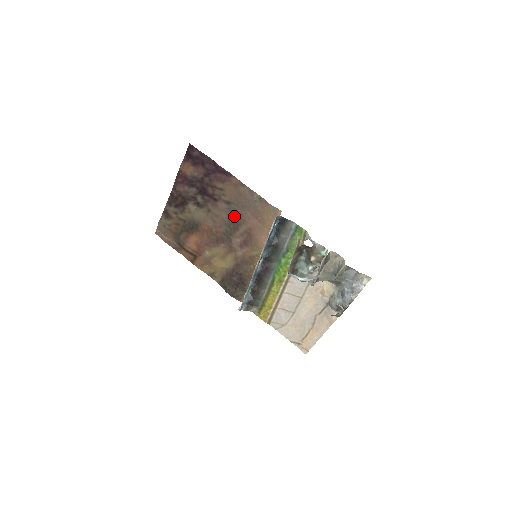
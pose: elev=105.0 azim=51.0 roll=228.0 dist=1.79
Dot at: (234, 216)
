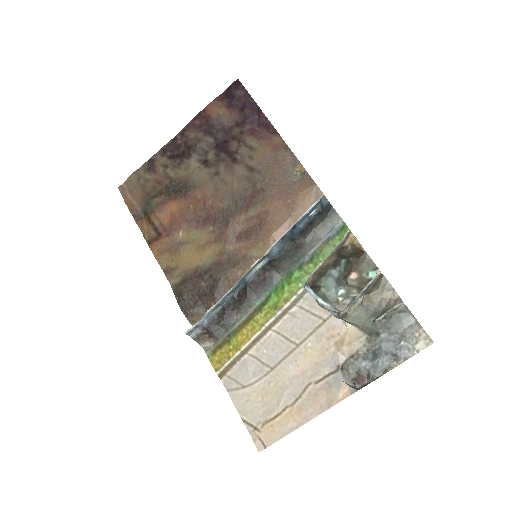
Dot at: (251, 189)
